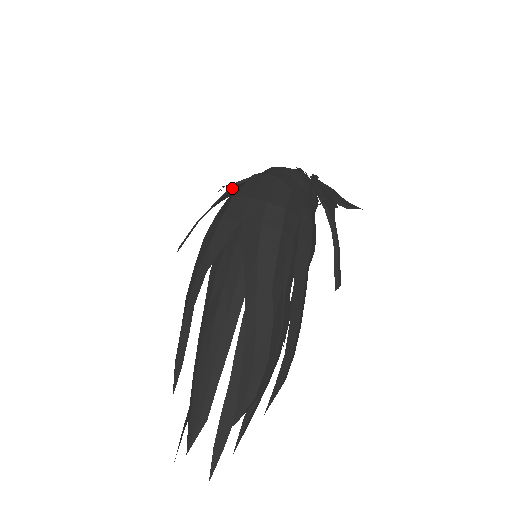
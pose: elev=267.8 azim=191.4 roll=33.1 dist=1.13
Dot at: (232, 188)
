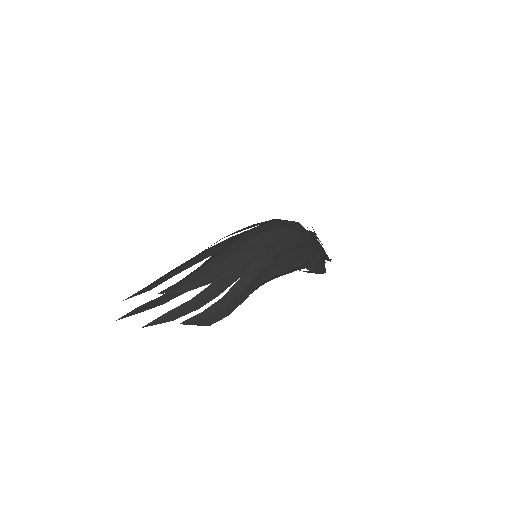
Dot at: occluded
